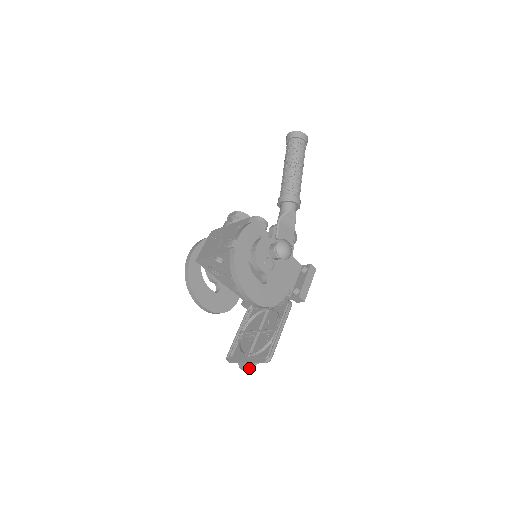
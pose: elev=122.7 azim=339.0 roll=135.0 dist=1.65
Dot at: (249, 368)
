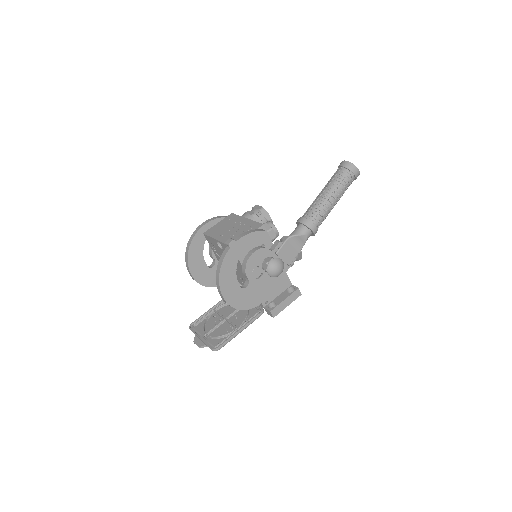
Dot at: (199, 346)
